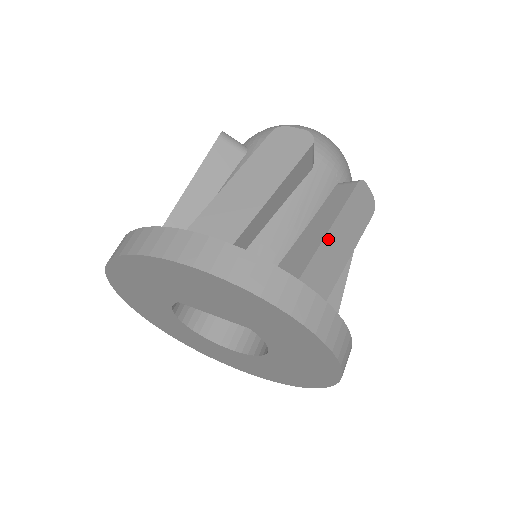
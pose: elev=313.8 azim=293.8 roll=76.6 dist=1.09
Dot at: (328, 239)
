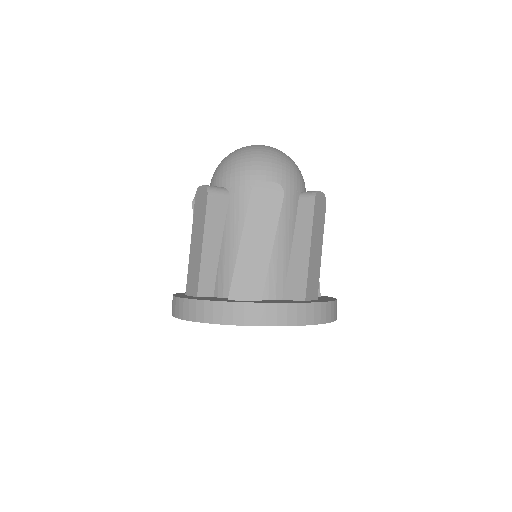
Dot at: (311, 253)
